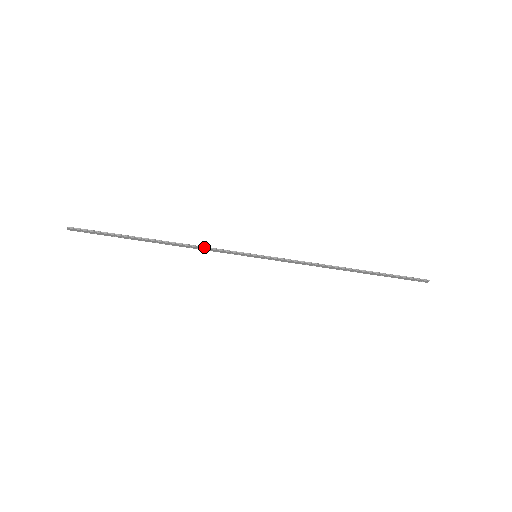
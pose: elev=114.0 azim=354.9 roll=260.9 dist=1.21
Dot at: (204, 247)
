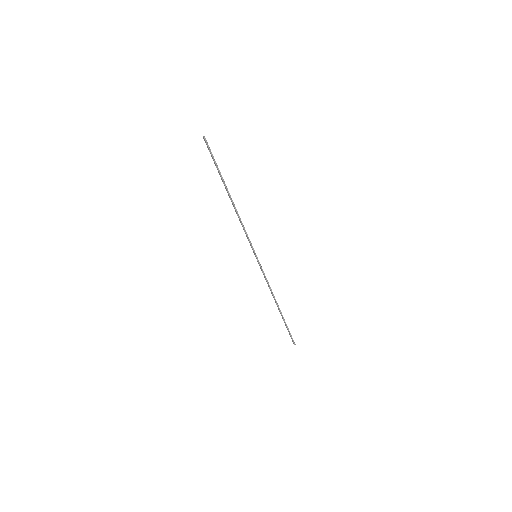
Dot at: occluded
